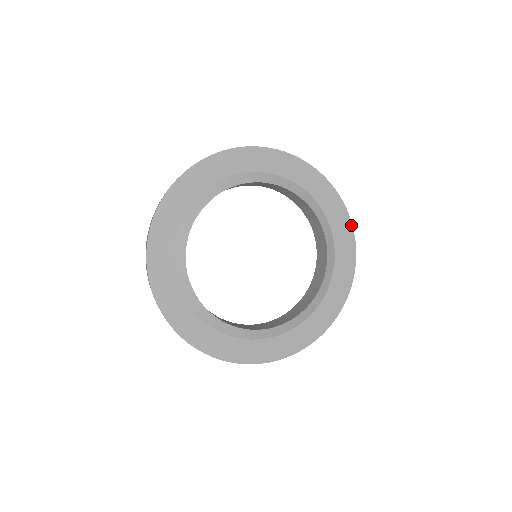
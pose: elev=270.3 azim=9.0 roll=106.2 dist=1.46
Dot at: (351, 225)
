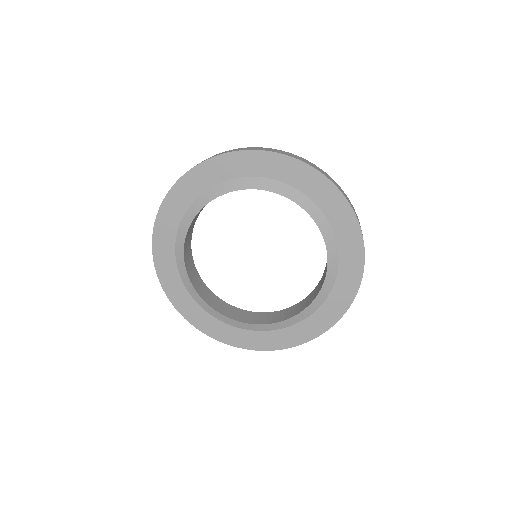
Dot at: (313, 169)
